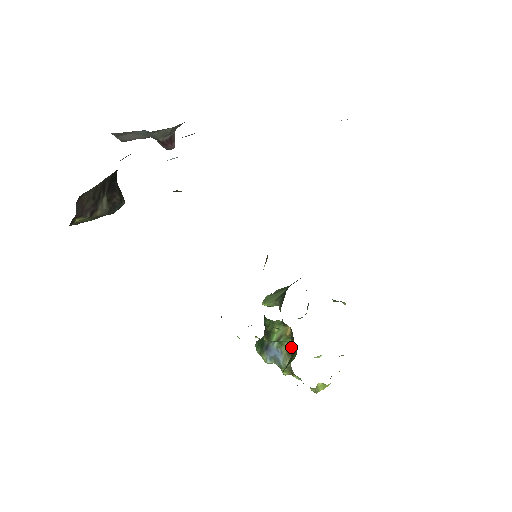
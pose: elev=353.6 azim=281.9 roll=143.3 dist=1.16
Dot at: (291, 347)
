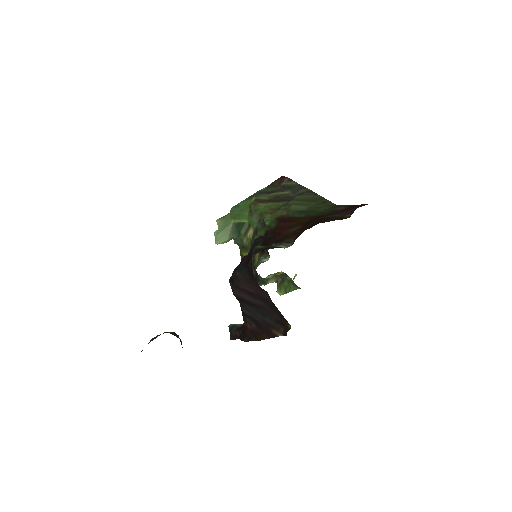
Dot at: occluded
